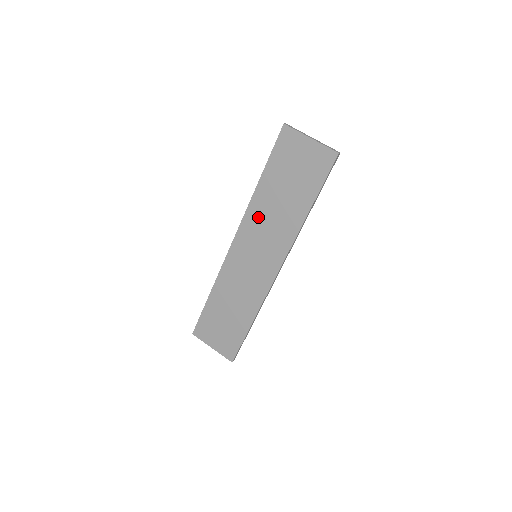
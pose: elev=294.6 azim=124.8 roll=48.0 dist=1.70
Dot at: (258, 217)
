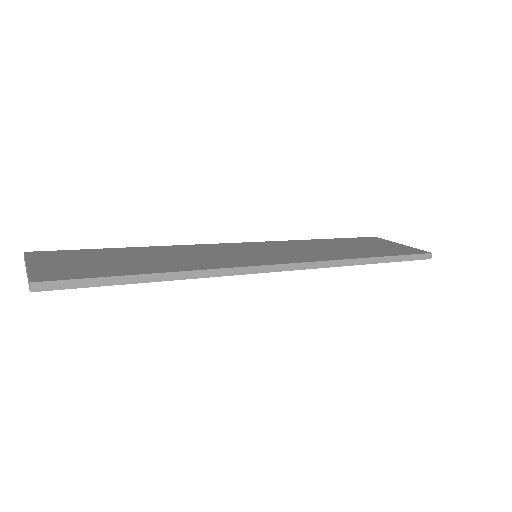
Dot at: (295, 245)
